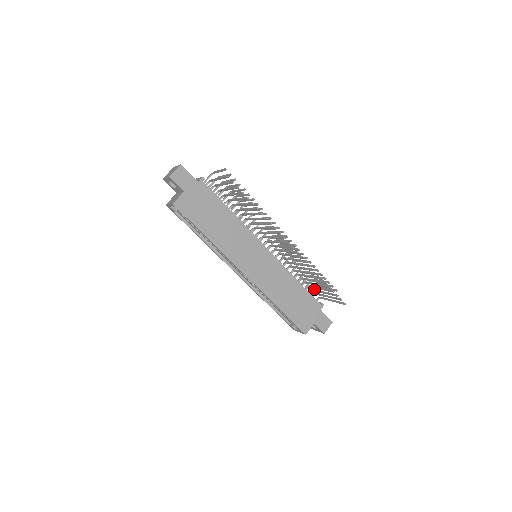
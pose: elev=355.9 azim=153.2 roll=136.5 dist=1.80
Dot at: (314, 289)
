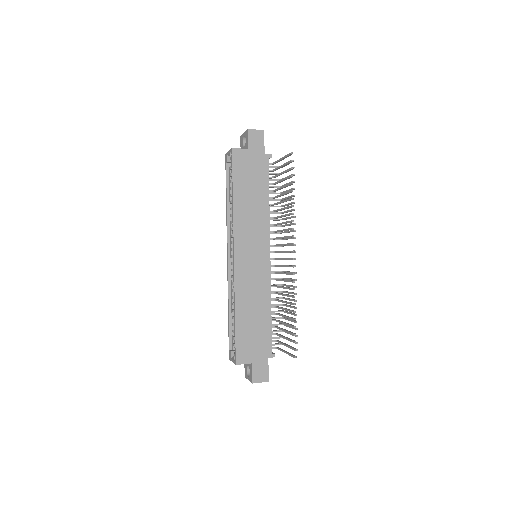
Dot at: occluded
